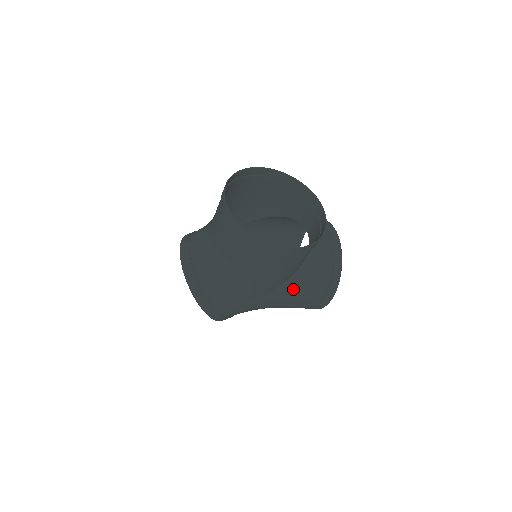
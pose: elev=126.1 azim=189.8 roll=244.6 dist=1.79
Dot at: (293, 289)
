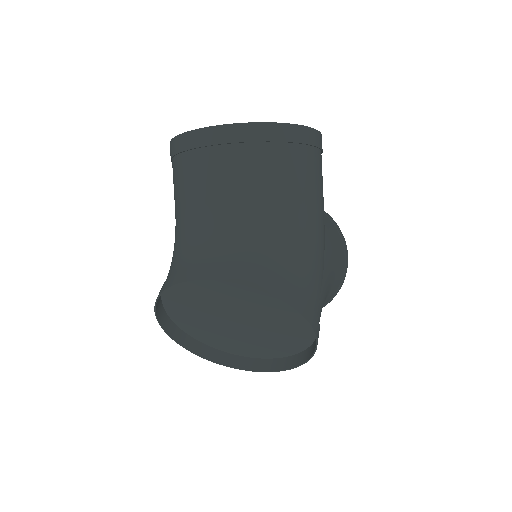
Dot at: (330, 238)
